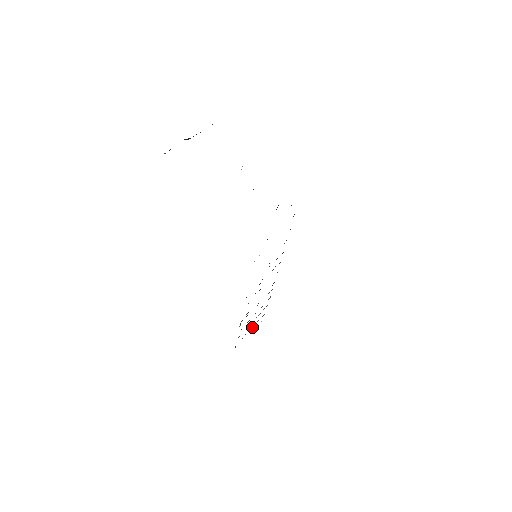
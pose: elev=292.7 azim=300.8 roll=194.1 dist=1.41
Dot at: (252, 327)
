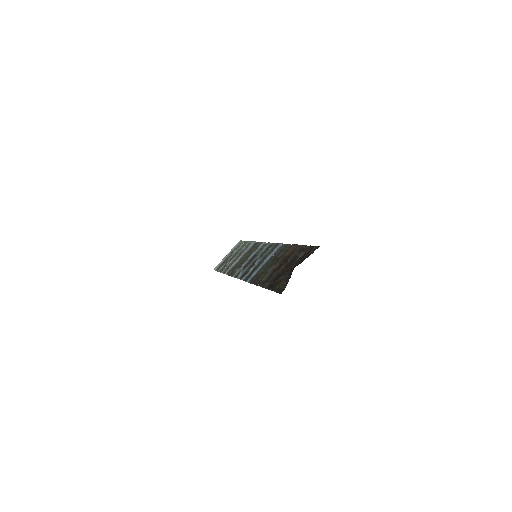
Dot at: (231, 253)
